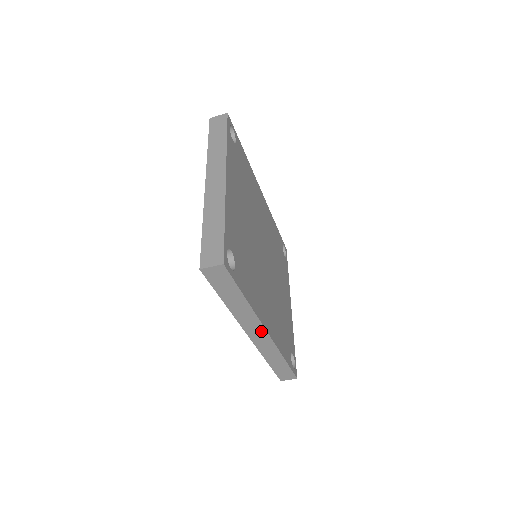
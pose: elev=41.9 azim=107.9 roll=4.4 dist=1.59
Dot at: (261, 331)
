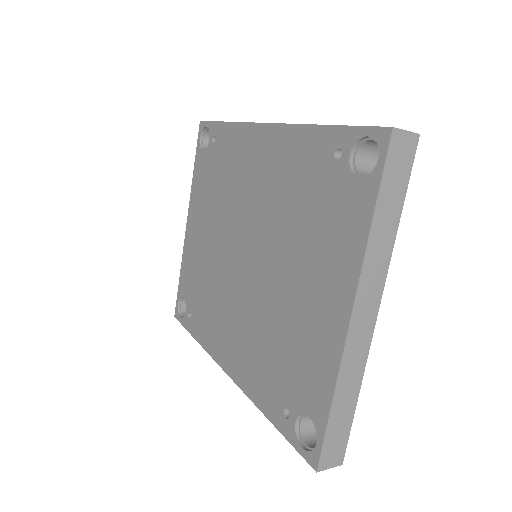
Dot at: occluded
